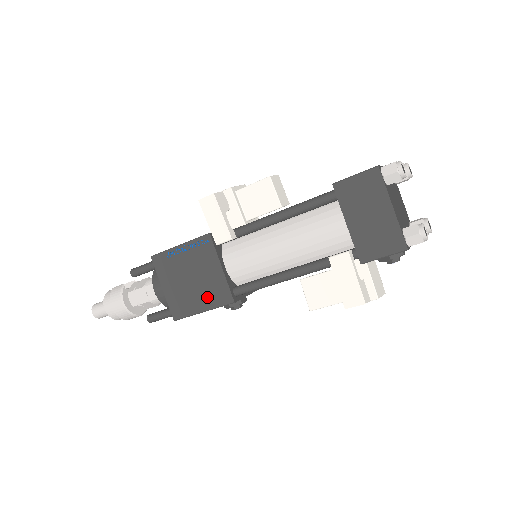
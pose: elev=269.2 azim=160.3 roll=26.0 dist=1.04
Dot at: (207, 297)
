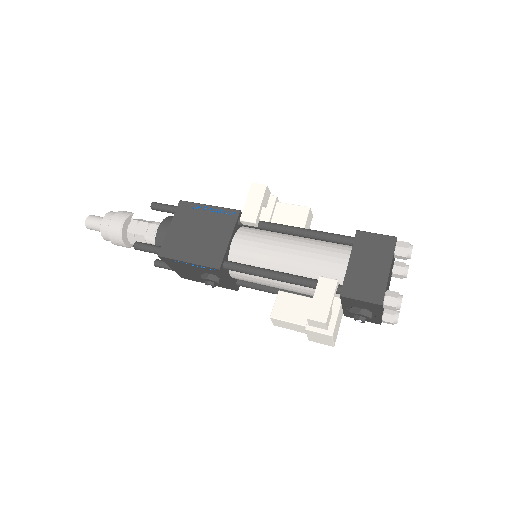
Dot at: (201, 253)
